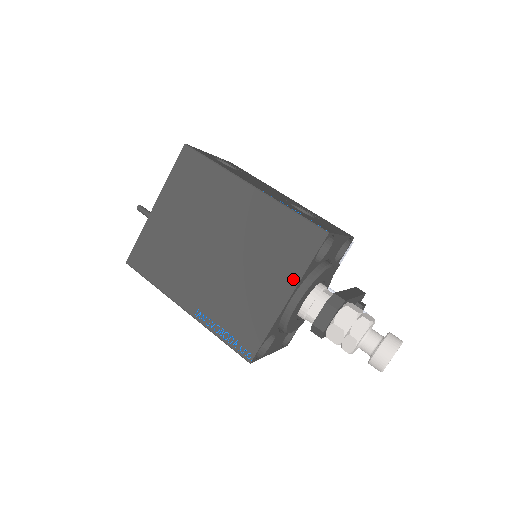
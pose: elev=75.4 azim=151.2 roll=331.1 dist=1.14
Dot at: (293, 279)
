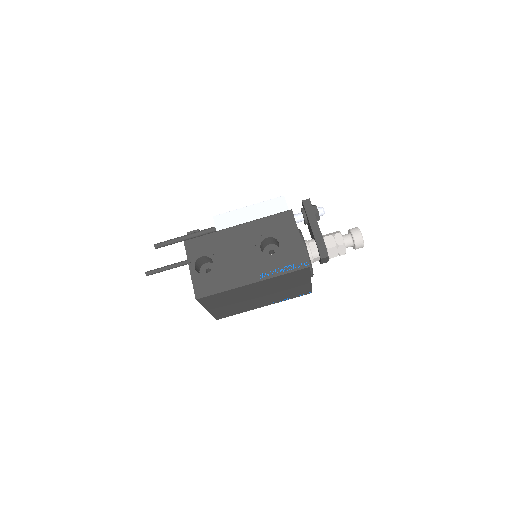
Dot at: (307, 279)
